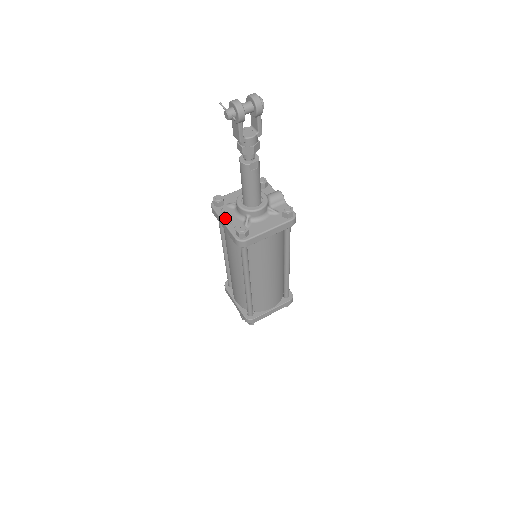
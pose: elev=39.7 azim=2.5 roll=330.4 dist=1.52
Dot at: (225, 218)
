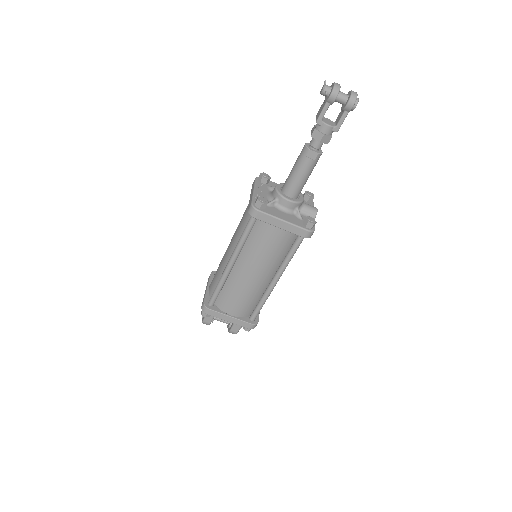
Dot at: (258, 189)
